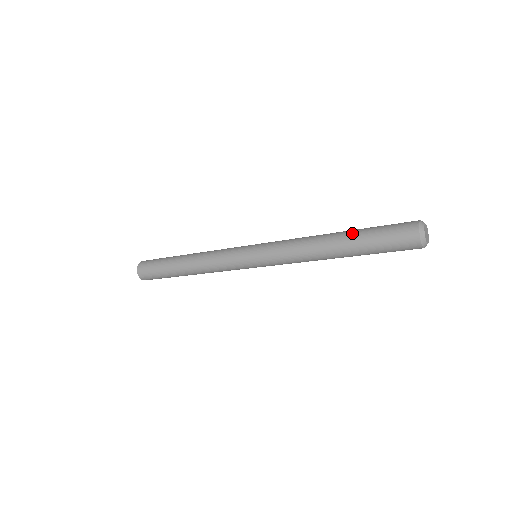
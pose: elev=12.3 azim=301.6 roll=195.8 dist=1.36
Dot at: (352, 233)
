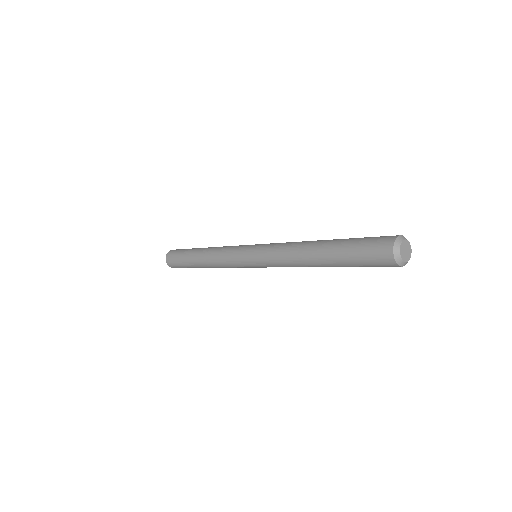
Dot at: (333, 243)
